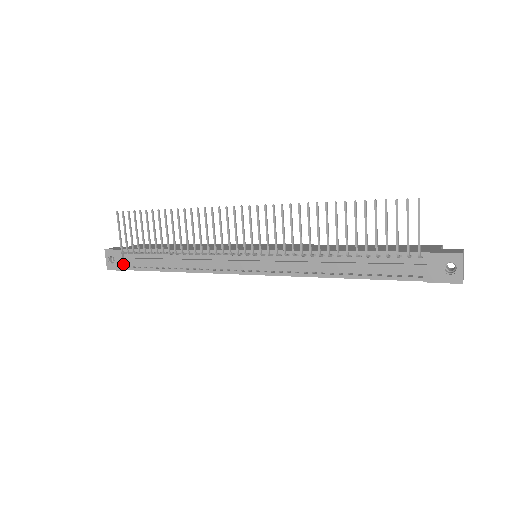
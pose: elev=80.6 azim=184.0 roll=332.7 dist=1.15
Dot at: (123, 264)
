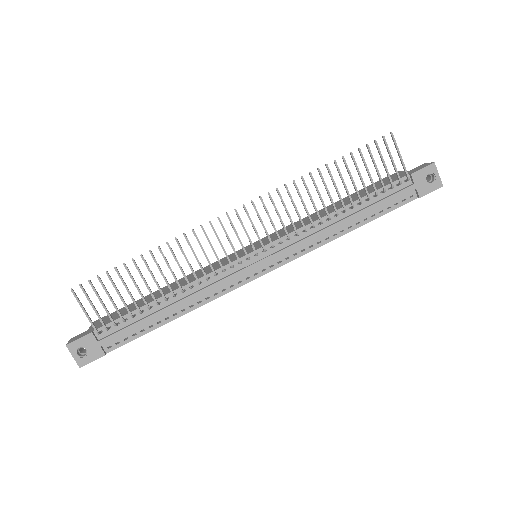
Dot at: (101, 348)
